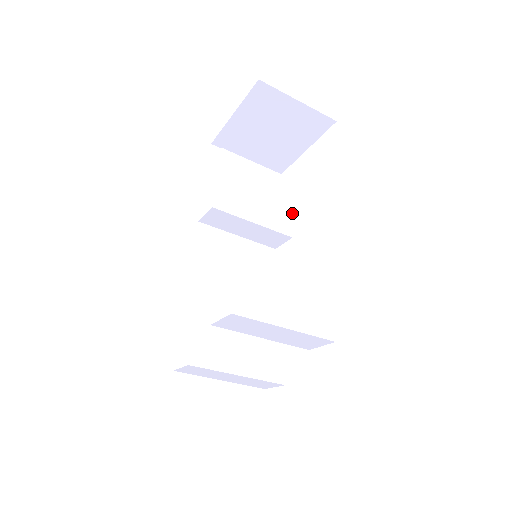
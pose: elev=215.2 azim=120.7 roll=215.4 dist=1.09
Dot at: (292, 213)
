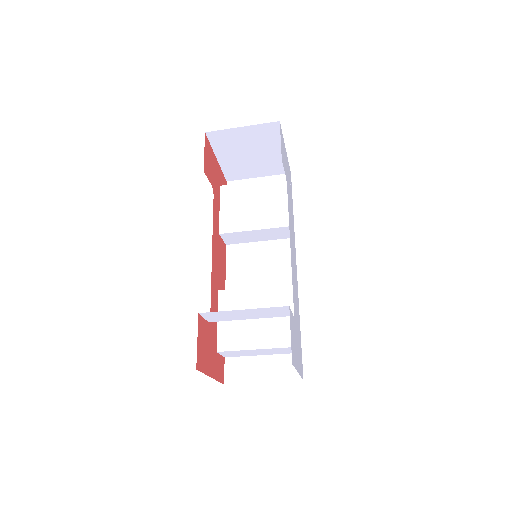
Dot at: occluded
